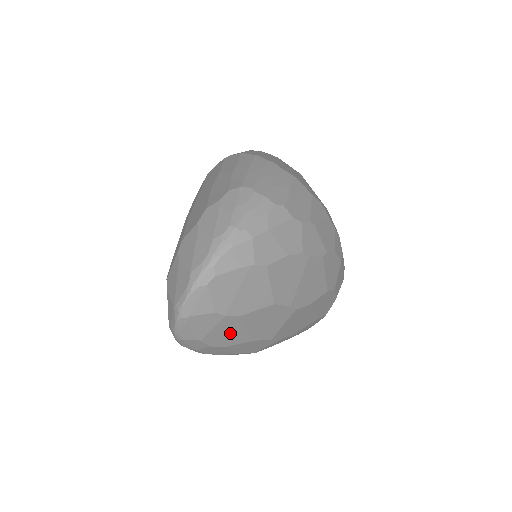
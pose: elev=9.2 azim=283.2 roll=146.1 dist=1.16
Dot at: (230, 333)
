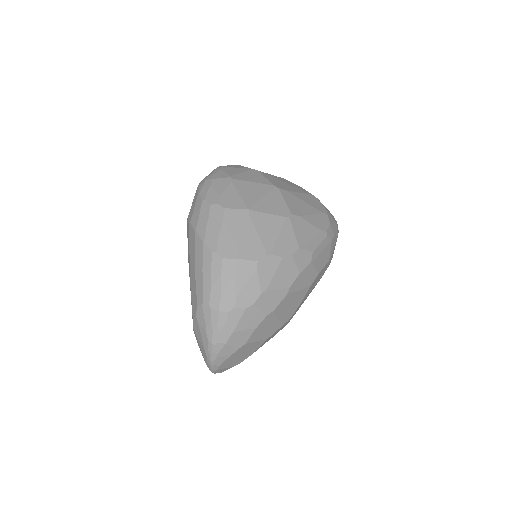
Dot at: occluded
